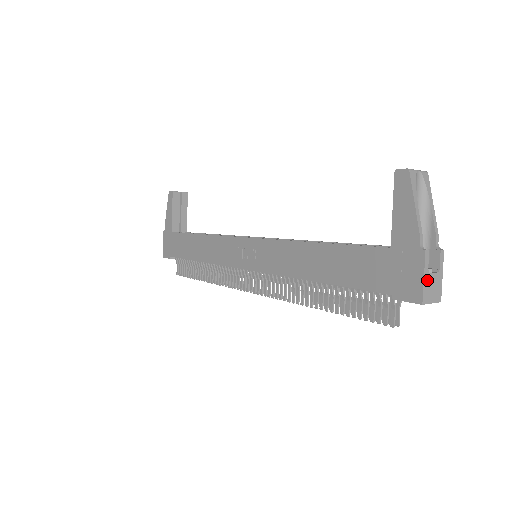
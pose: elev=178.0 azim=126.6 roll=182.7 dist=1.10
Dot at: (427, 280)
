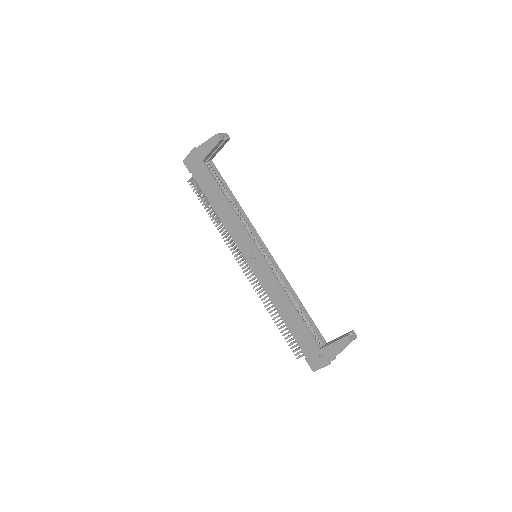
Dot at: occluded
